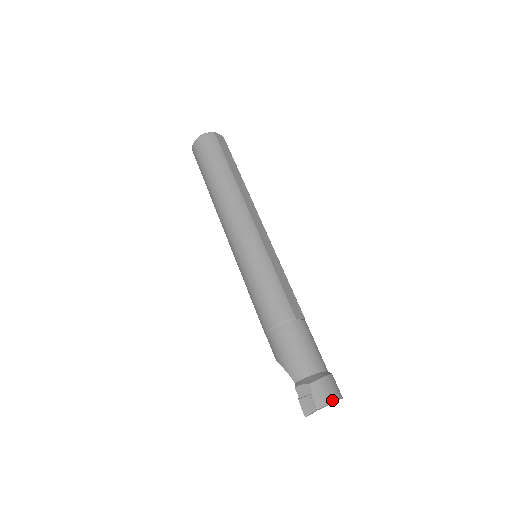
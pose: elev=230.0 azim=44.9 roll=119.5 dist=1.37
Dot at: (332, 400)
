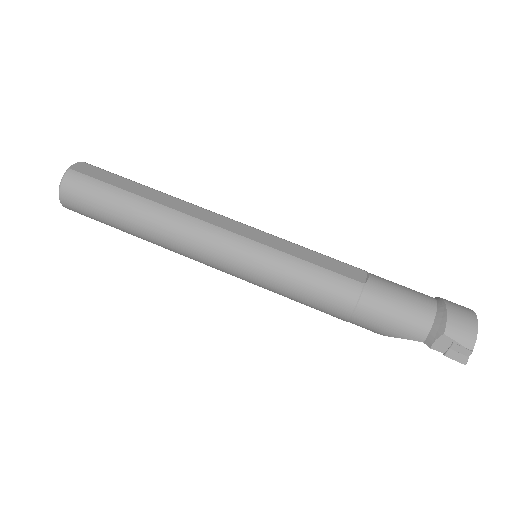
Dot at: (475, 328)
